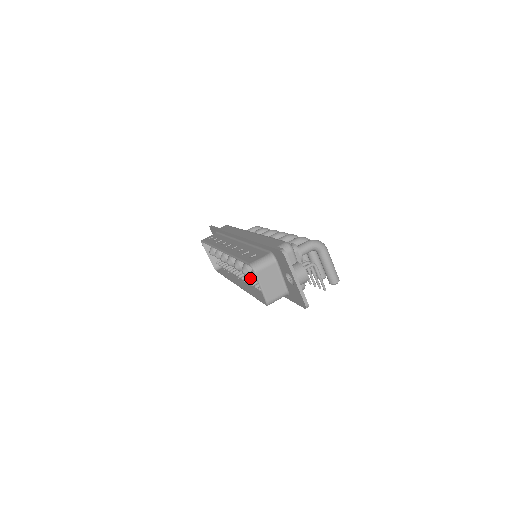
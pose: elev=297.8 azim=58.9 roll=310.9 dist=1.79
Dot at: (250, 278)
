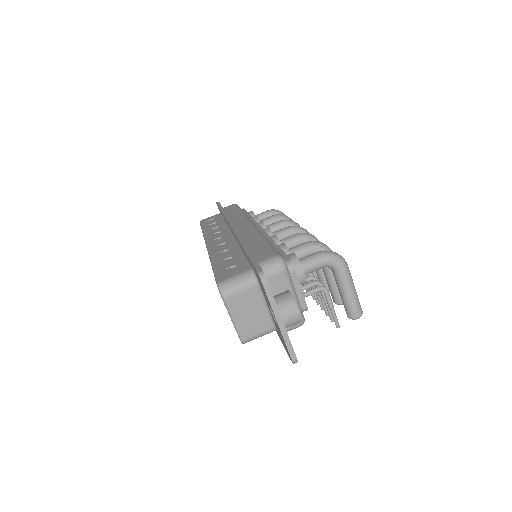
Dot at: occluded
